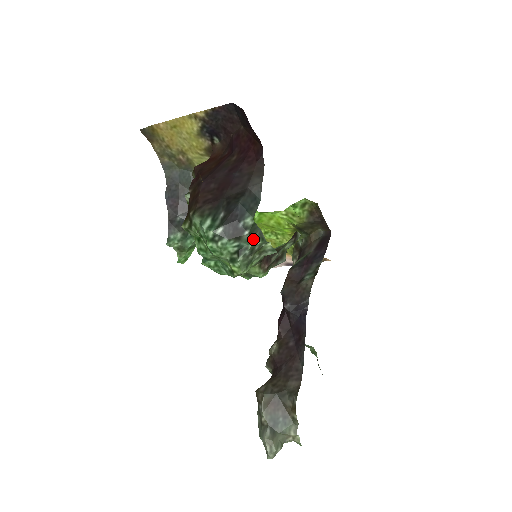
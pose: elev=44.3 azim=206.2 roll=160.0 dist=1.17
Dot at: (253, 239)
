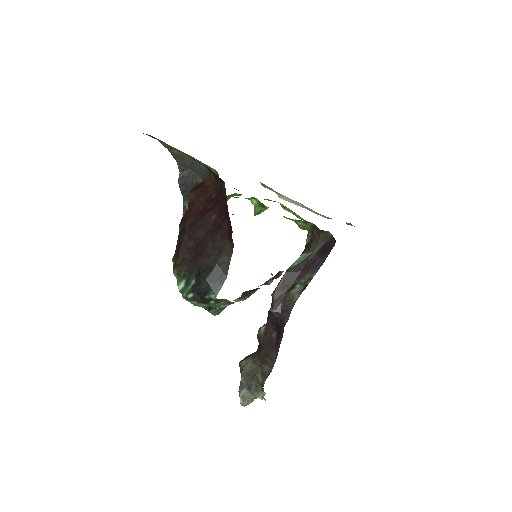
Dot at: (219, 305)
